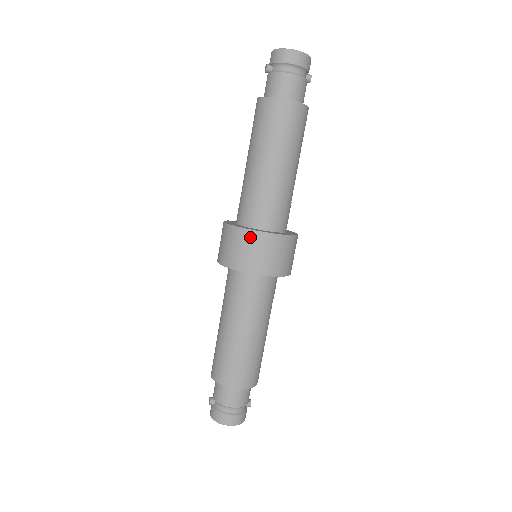
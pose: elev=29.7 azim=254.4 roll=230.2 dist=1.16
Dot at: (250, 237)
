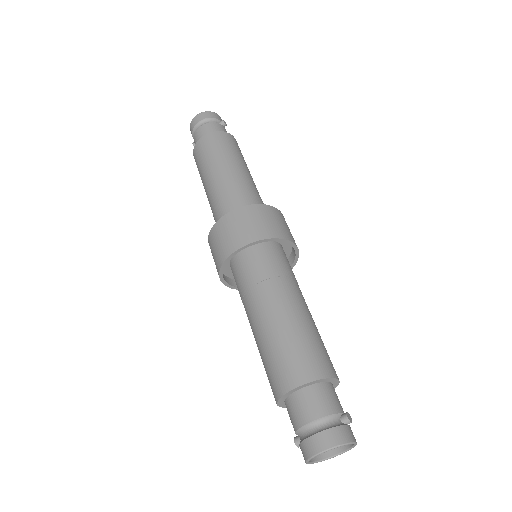
Dot at: (214, 233)
